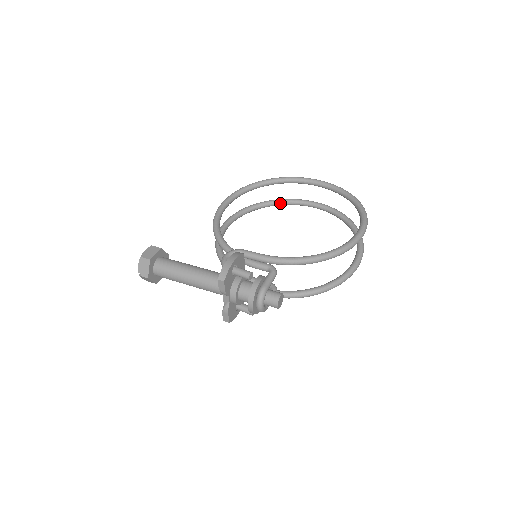
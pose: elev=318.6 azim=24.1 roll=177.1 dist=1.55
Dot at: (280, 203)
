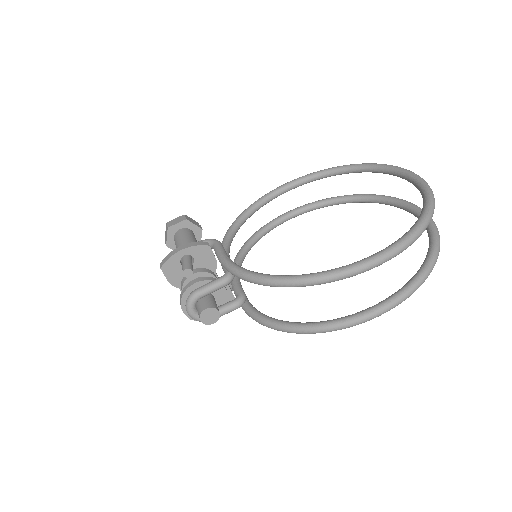
Dot at: (378, 200)
